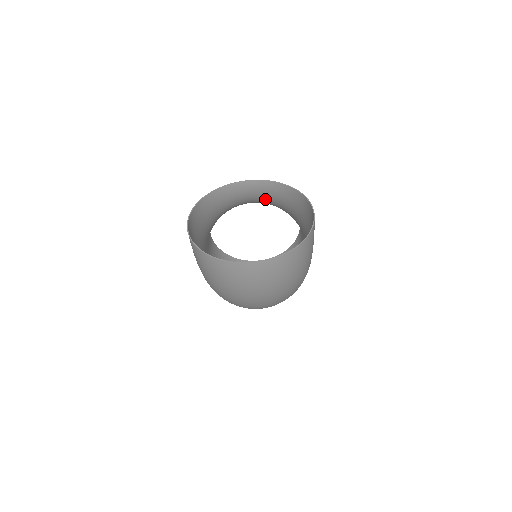
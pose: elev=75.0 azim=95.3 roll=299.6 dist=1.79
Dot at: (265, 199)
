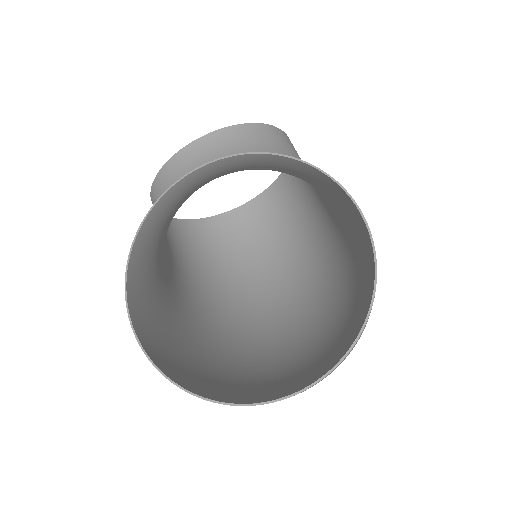
Dot at: (236, 171)
